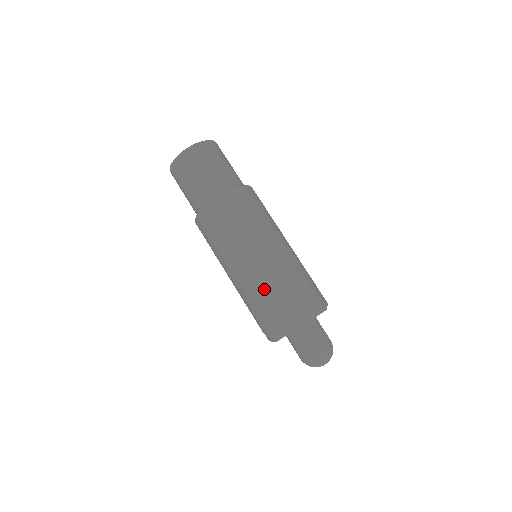
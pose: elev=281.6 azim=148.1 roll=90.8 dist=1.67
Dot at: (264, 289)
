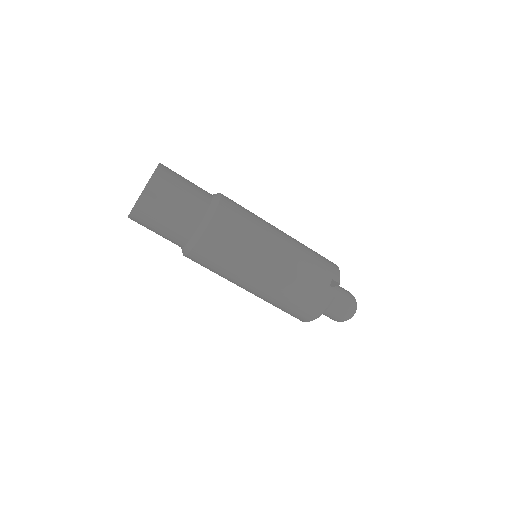
Dot at: occluded
